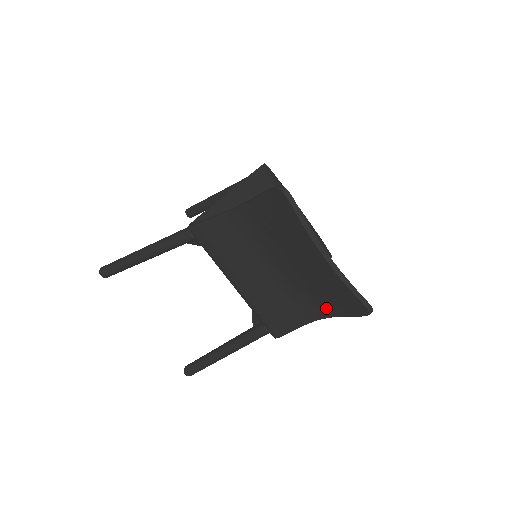
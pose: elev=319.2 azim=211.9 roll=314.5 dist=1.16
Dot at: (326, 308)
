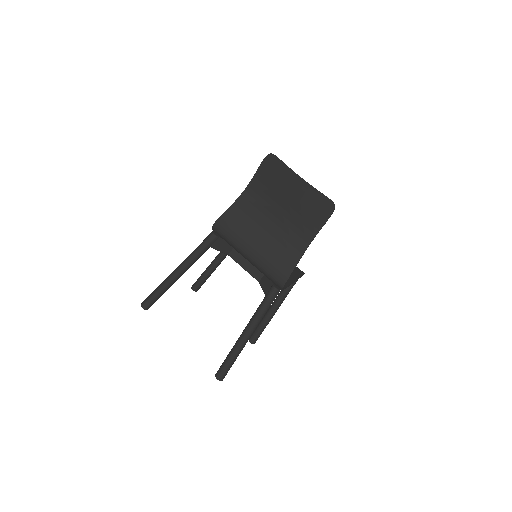
Dot at: (310, 230)
